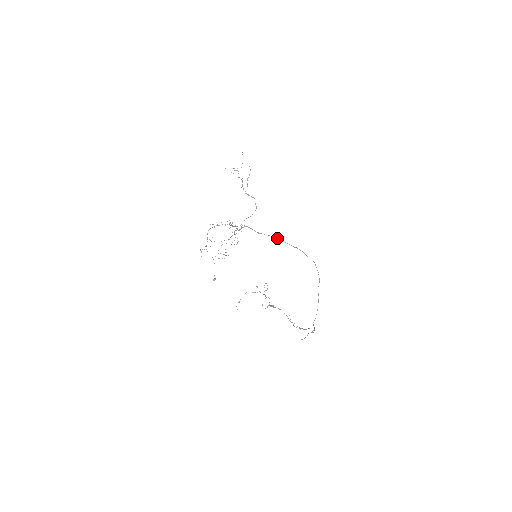
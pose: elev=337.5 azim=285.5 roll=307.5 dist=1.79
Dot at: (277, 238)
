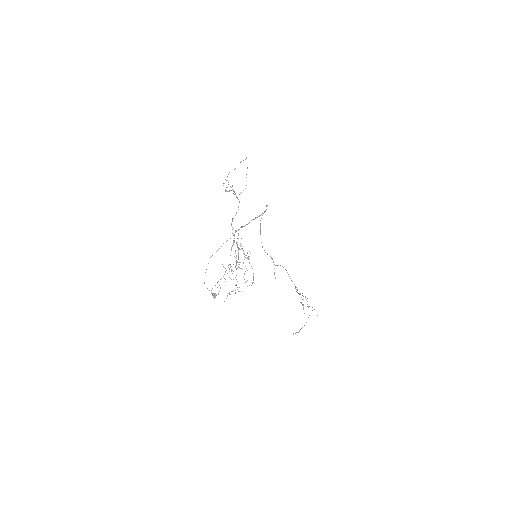
Dot at: (256, 217)
